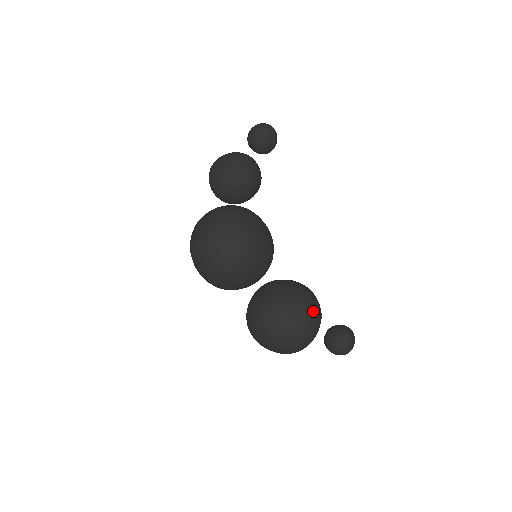
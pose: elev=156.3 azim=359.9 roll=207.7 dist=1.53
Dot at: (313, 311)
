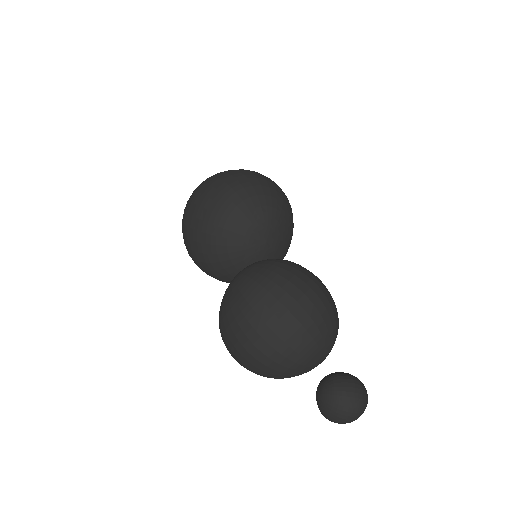
Dot at: occluded
